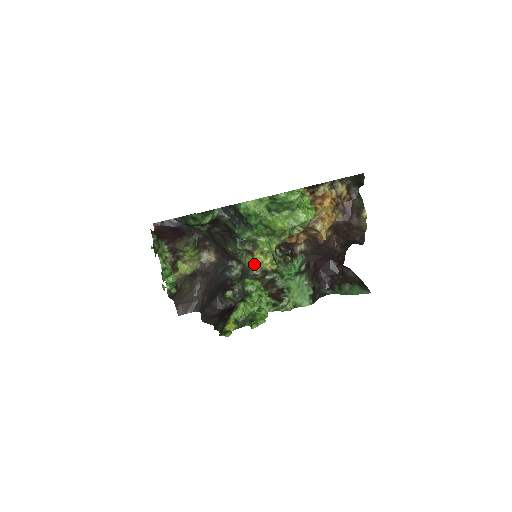
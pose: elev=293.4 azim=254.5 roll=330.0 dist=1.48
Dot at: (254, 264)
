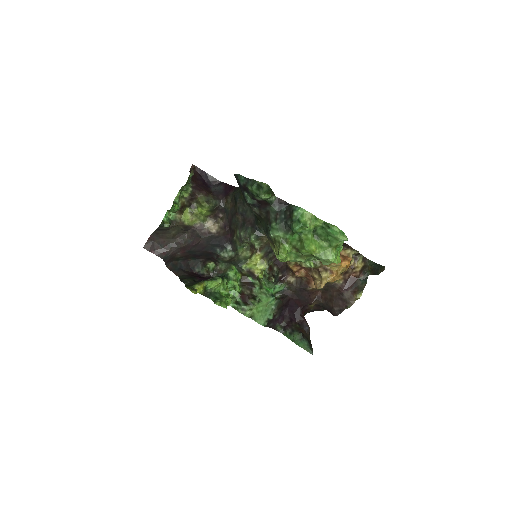
Dot at: (249, 260)
